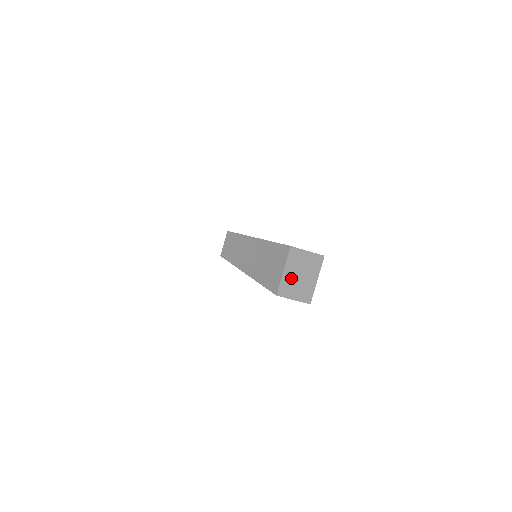
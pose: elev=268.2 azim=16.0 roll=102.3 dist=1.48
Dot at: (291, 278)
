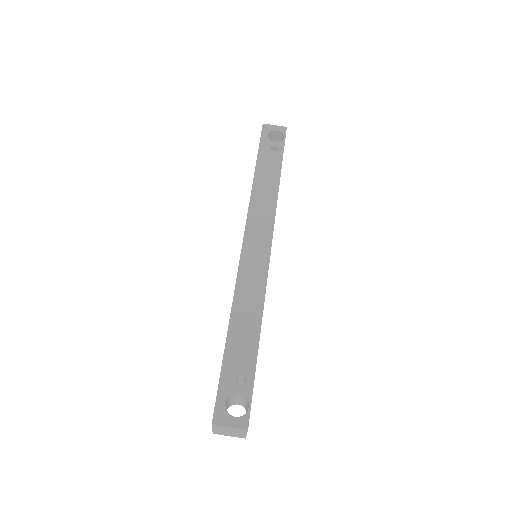
Dot at: (221, 432)
